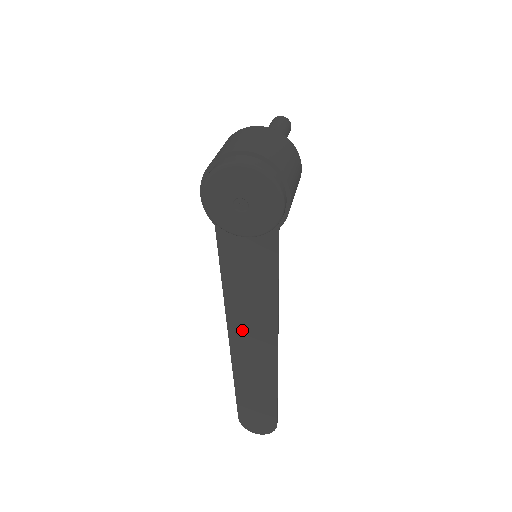
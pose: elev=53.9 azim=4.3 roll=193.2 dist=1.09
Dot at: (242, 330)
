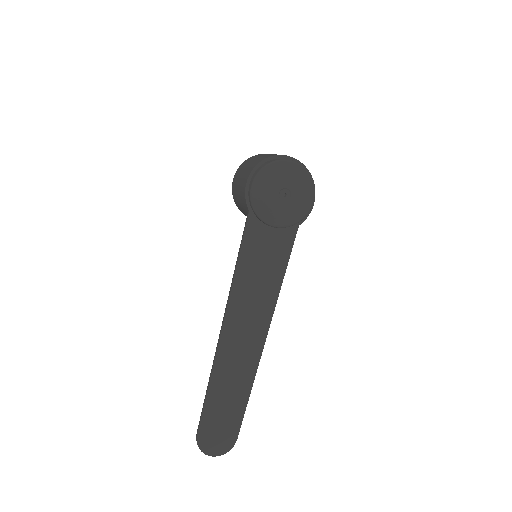
Dot at: (238, 321)
